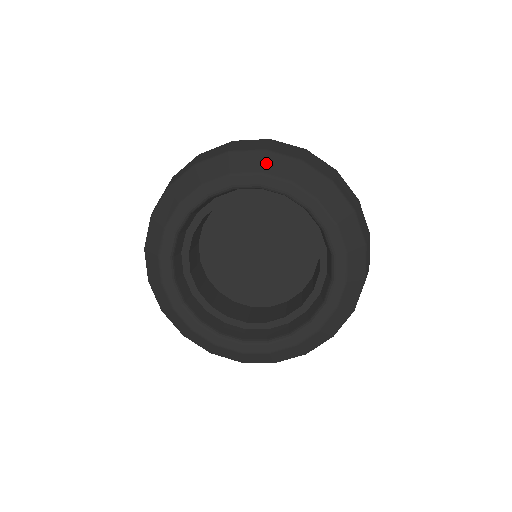
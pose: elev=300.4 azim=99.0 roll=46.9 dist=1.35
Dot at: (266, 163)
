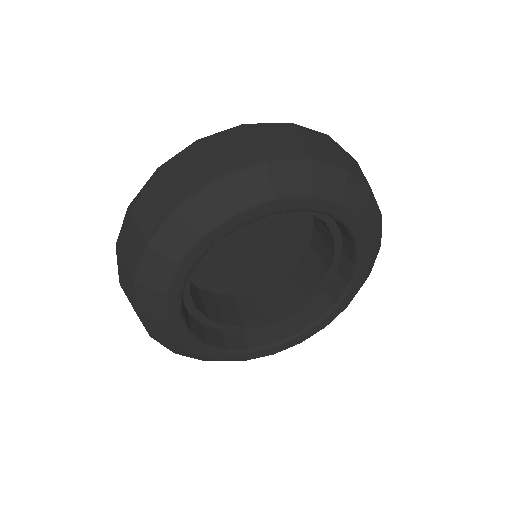
Dot at: (194, 222)
